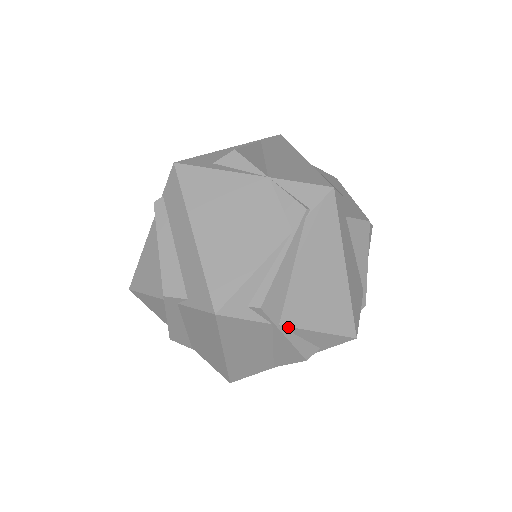
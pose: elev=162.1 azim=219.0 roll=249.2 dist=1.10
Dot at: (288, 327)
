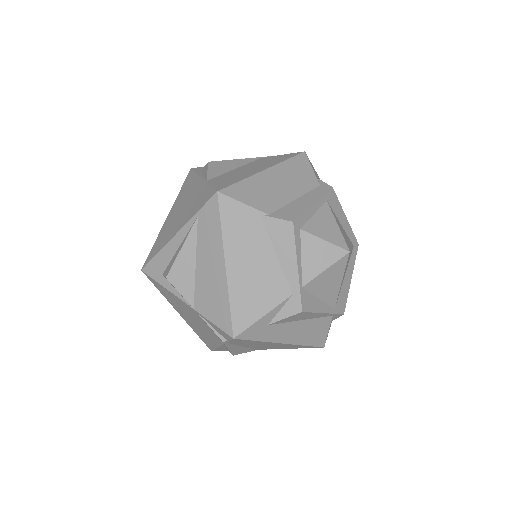
Dot at: (263, 349)
